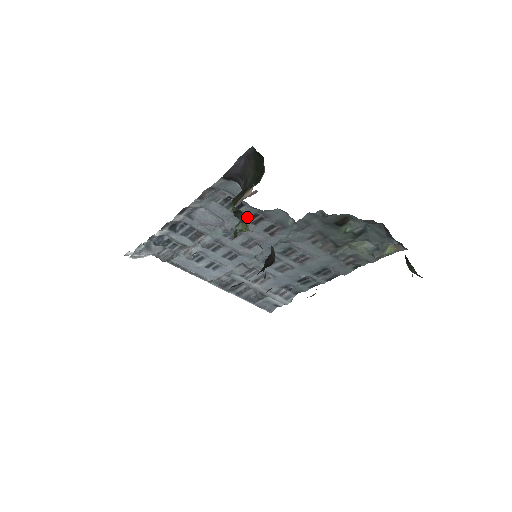
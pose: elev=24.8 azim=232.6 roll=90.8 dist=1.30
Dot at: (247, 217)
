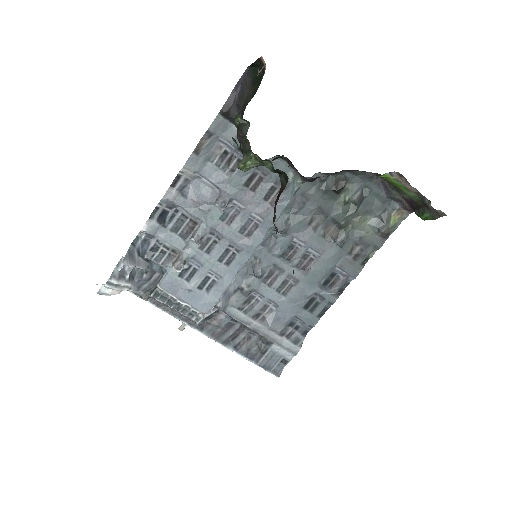
Dot at: (245, 180)
